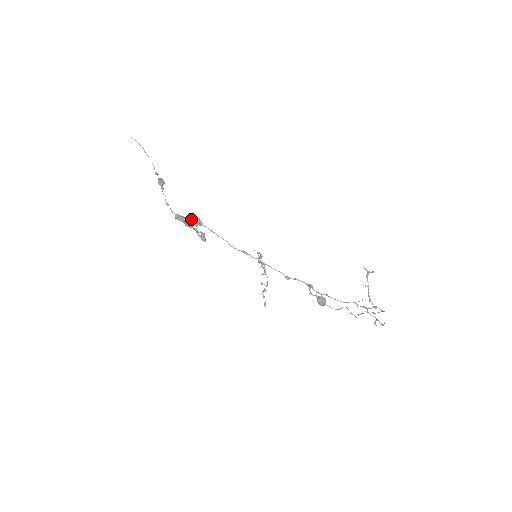
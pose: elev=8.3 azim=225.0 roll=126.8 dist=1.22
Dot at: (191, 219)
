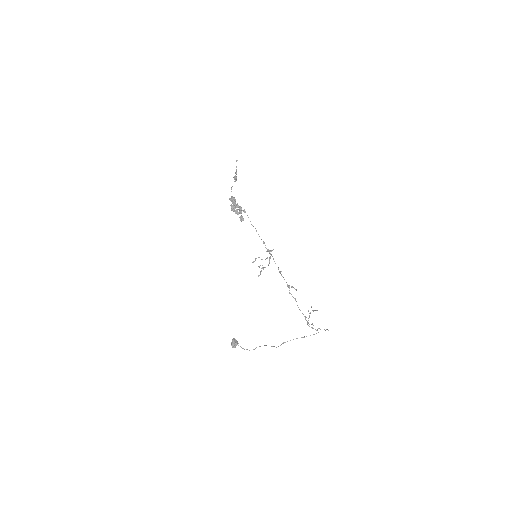
Dot at: (239, 206)
